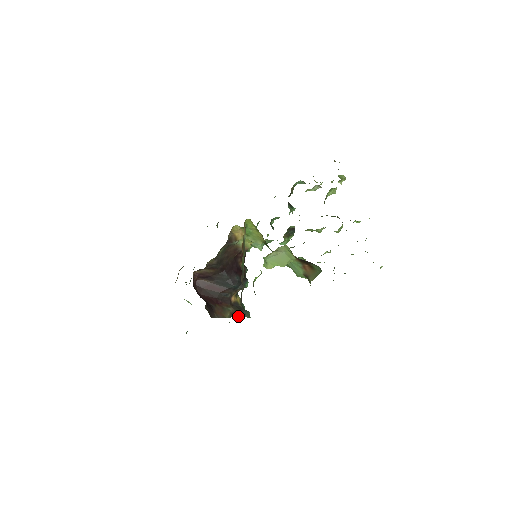
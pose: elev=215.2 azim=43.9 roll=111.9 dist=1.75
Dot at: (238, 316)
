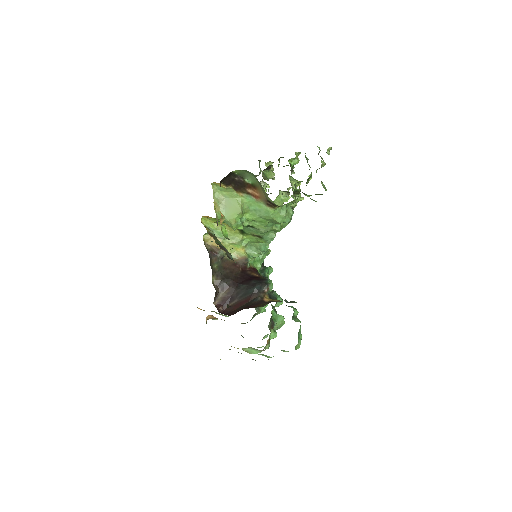
Dot at: (294, 318)
